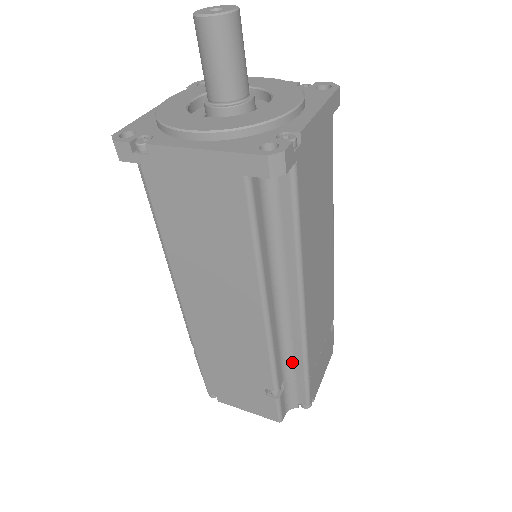
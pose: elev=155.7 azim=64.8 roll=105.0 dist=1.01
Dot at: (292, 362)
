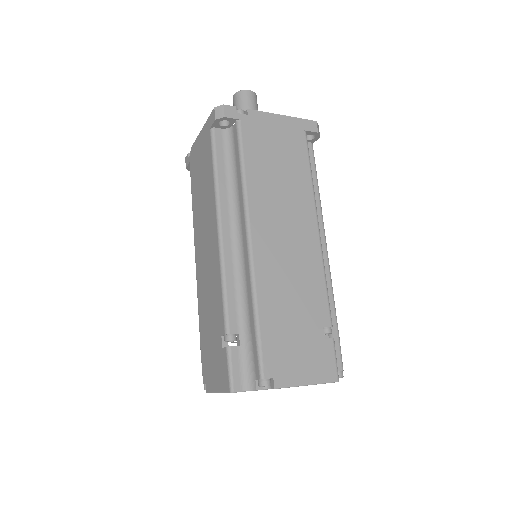
Dot at: occluded
